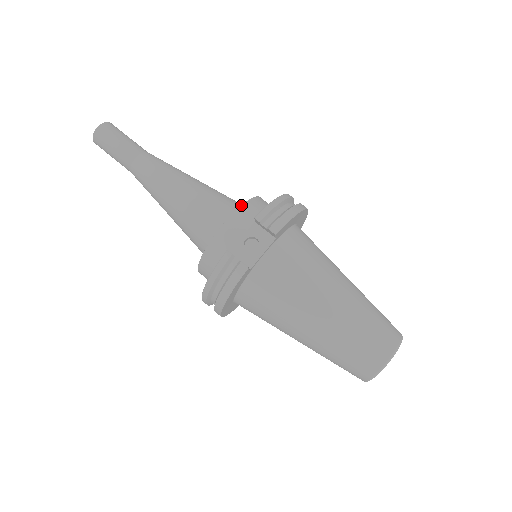
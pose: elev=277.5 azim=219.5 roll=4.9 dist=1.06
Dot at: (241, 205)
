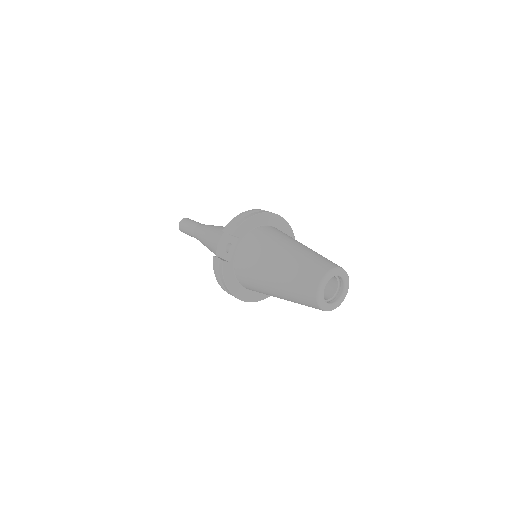
Dot at: occluded
